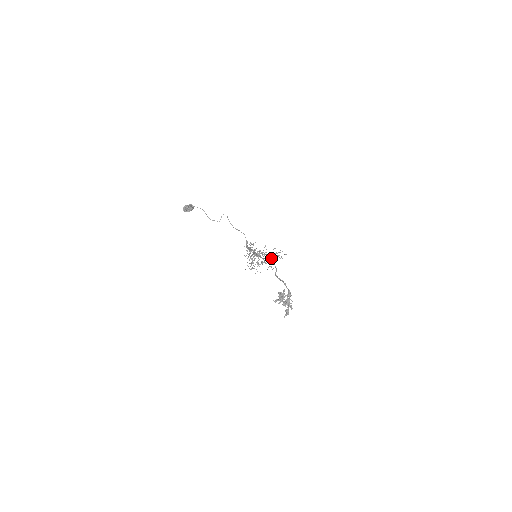
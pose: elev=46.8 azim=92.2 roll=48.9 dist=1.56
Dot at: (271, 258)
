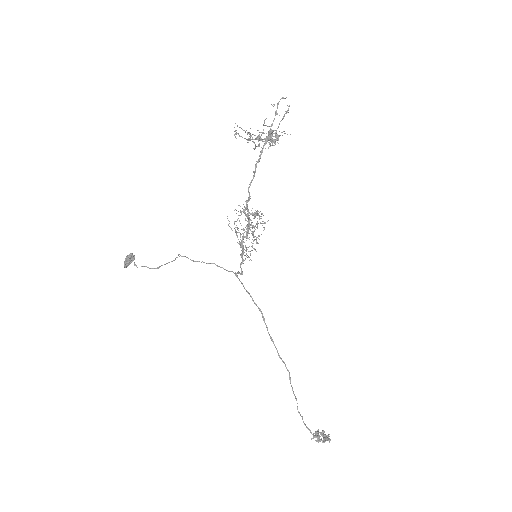
Dot at: (267, 140)
